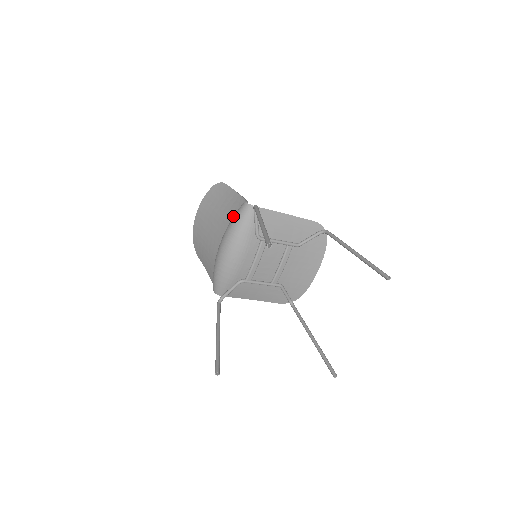
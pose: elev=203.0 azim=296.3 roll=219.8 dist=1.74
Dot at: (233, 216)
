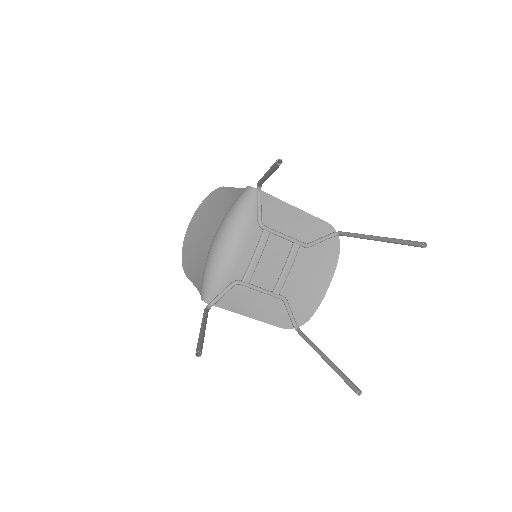
Dot at: occluded
